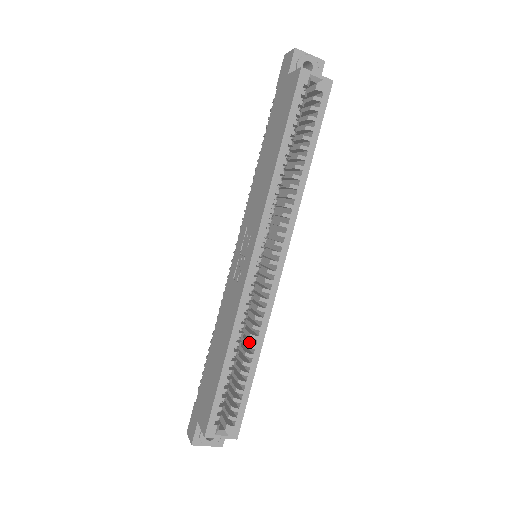
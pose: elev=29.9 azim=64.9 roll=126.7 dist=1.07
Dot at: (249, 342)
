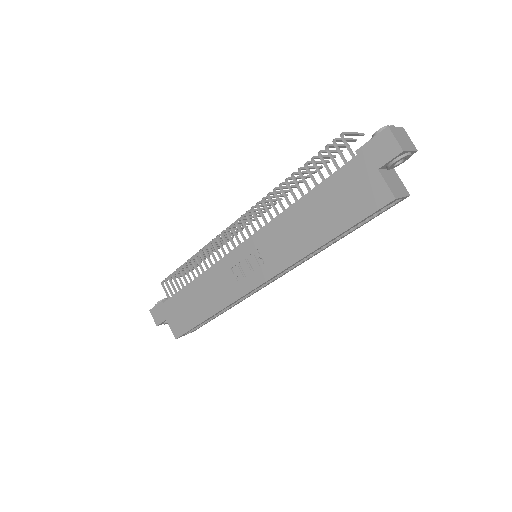
Dot at: occluded
